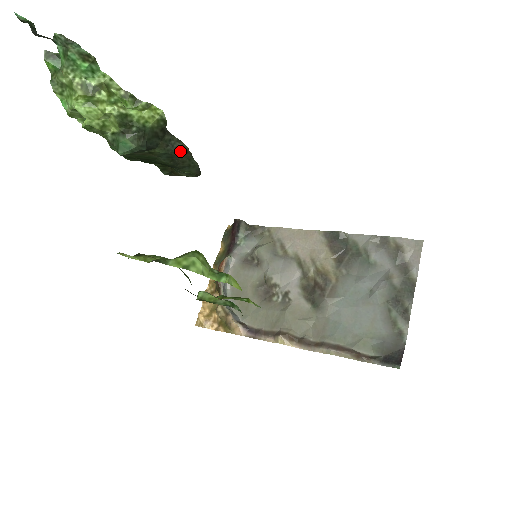
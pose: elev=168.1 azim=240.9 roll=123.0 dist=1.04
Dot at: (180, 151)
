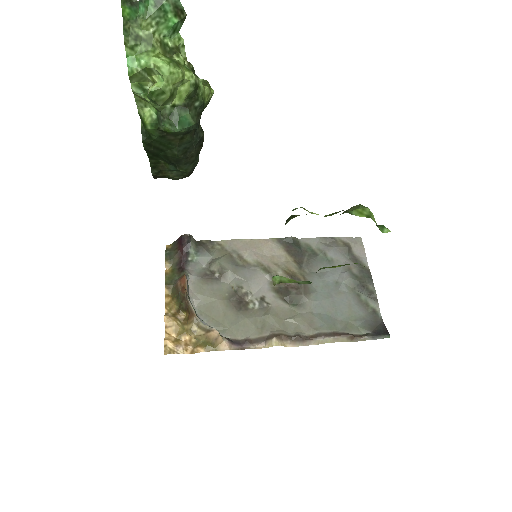
Dot at: (200, 142)
